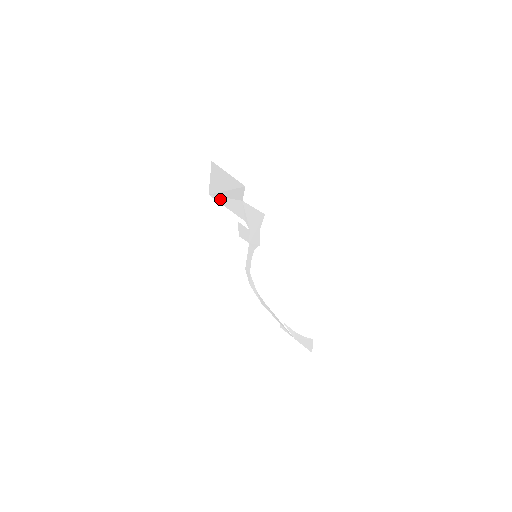
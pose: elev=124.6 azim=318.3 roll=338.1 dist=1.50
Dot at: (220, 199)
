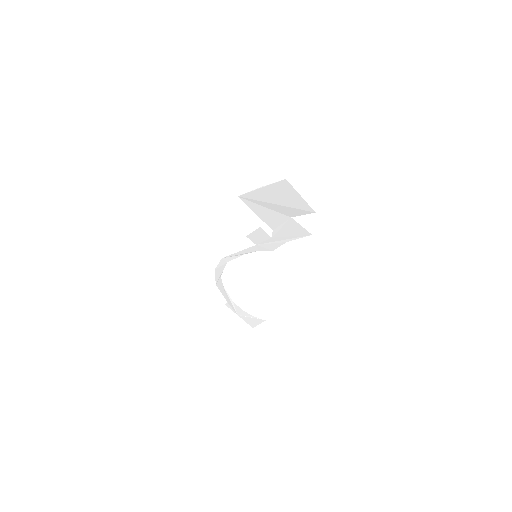
Dot at: (254, 205)
